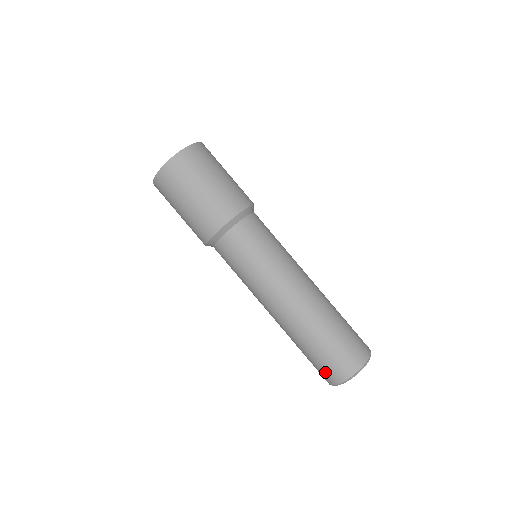
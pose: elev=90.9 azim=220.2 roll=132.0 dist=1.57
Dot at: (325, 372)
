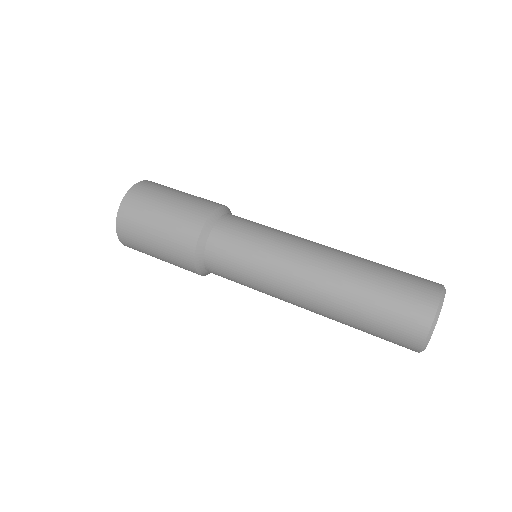
Dot at: (407, 320)
